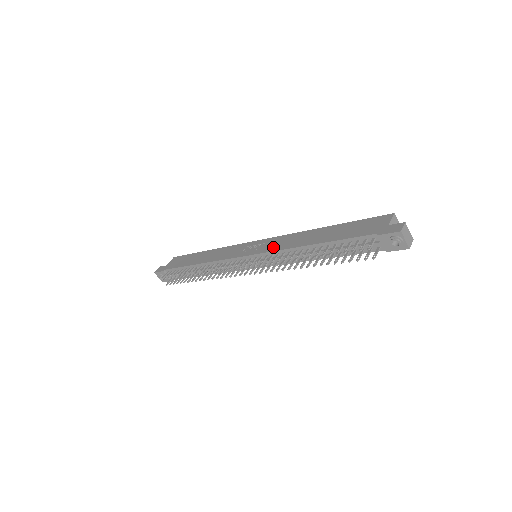
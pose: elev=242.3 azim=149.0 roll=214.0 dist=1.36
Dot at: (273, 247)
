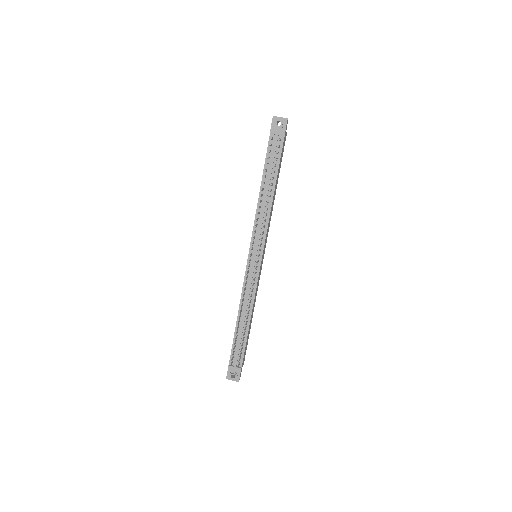
Dot at: (253, 230)
